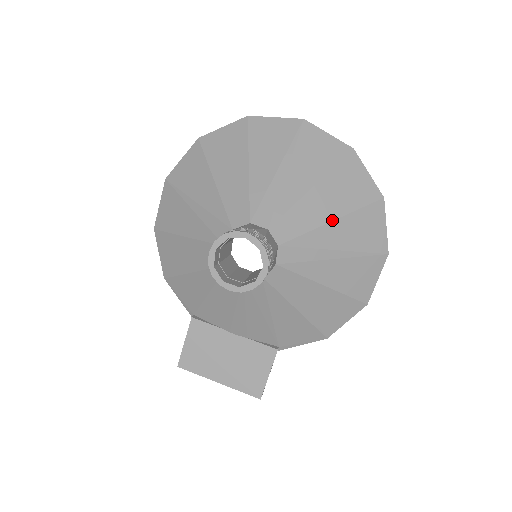
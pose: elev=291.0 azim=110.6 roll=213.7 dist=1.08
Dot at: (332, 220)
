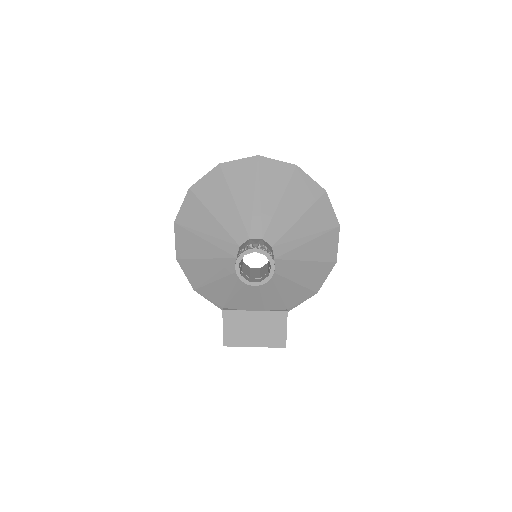
Dot at: (299, 218)
